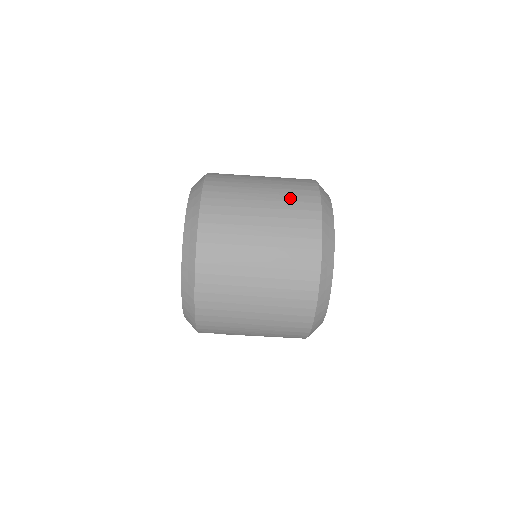
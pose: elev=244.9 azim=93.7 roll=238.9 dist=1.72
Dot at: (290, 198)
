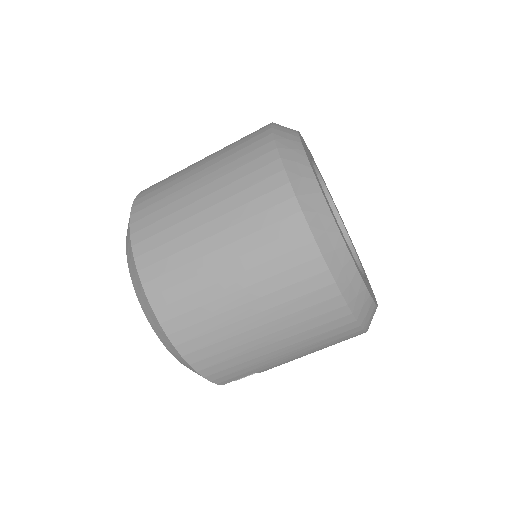
Dot at: (233, 157)
